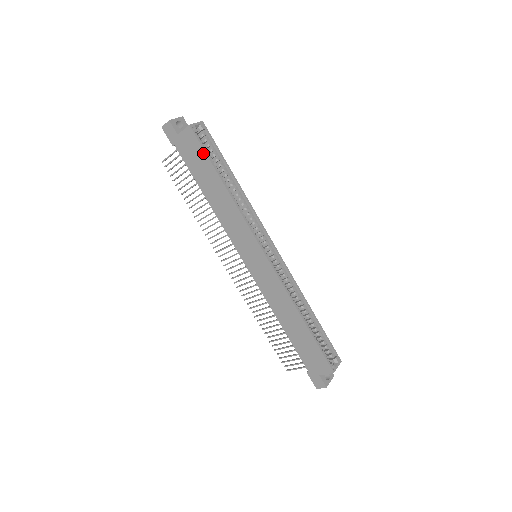
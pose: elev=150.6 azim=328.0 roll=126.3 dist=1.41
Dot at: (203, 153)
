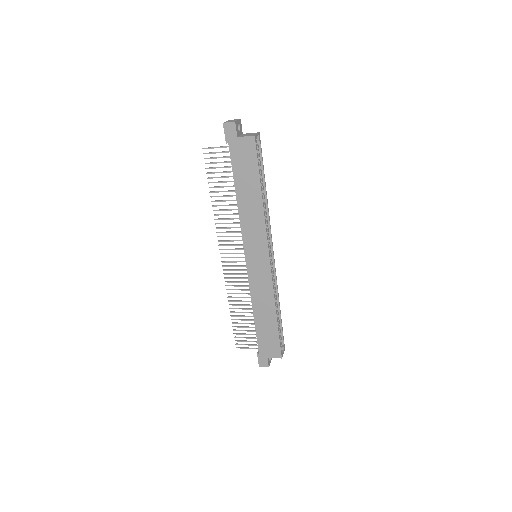
Dot at: (255, 163)
